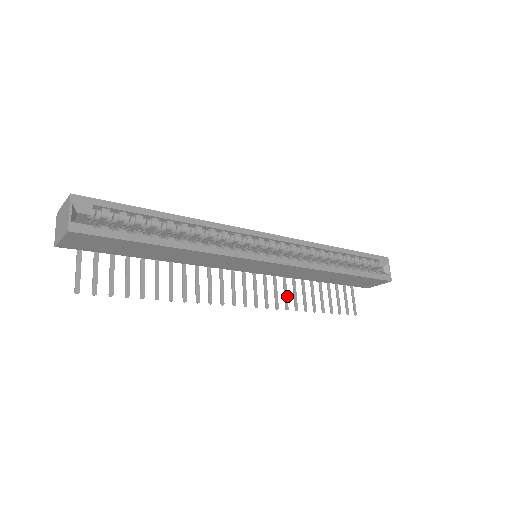
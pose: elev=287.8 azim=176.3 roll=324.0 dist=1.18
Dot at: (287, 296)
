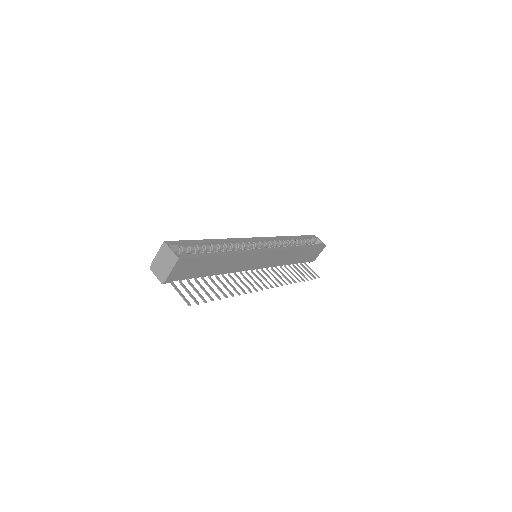
Dot at: occluded
